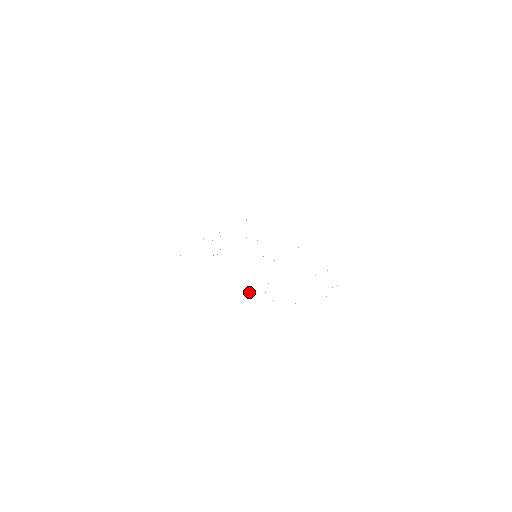
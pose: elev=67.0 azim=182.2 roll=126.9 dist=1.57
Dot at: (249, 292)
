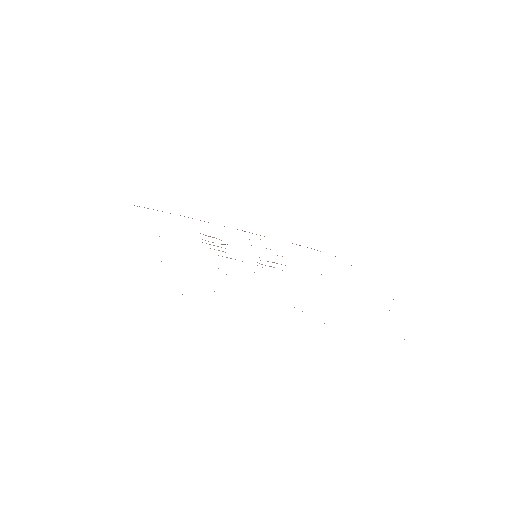
Dot at: occluded
